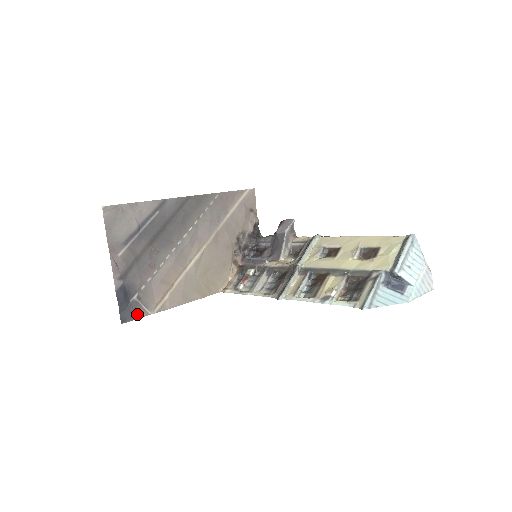
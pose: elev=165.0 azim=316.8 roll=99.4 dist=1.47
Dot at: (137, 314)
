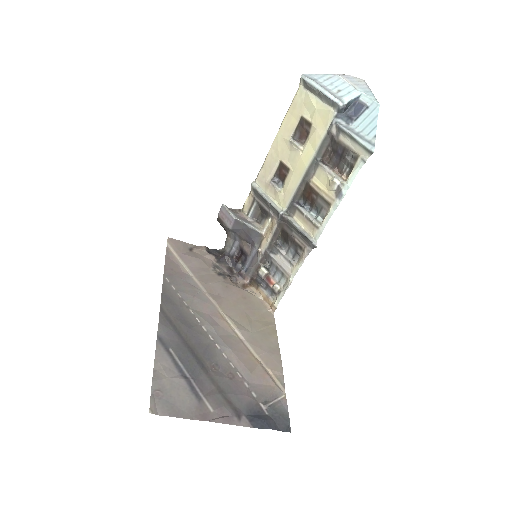
Dot at: (283, 411)
